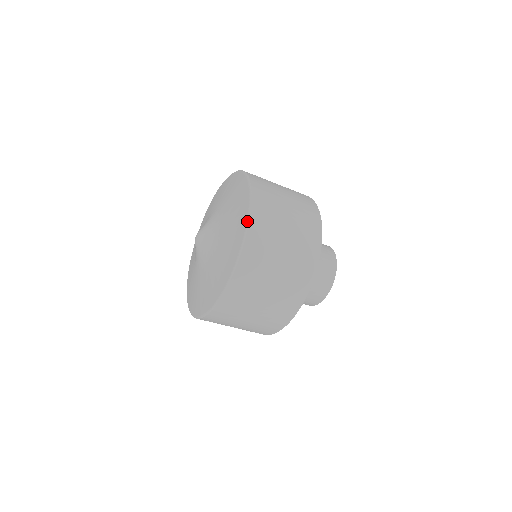
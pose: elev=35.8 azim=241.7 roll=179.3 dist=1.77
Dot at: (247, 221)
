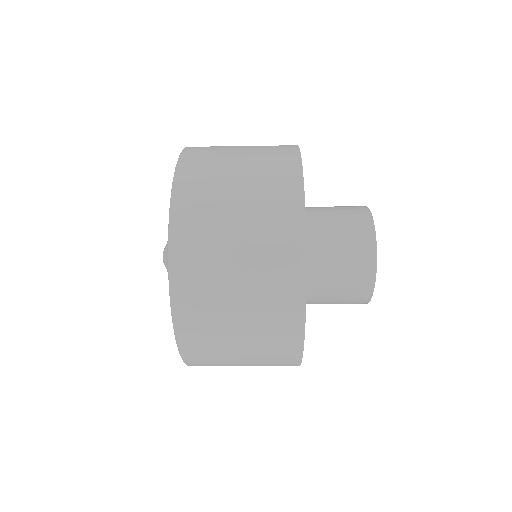
Dot at: occluded
